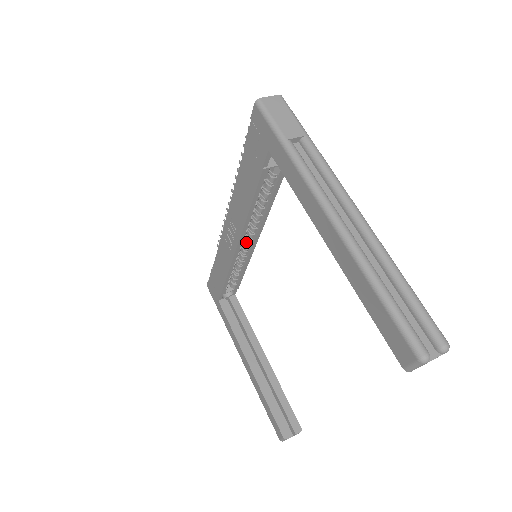
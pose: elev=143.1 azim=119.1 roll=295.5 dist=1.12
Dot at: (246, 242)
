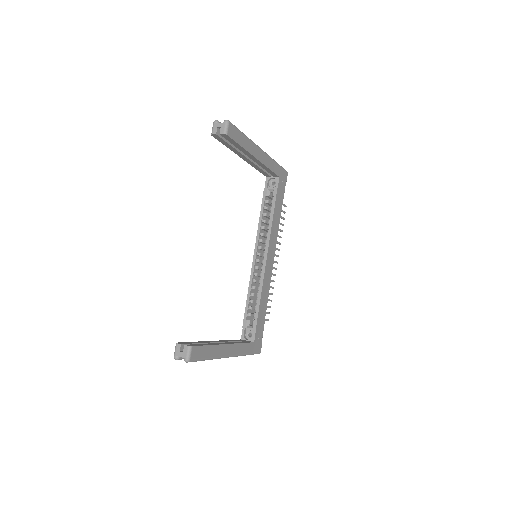
Dot at: occluded
